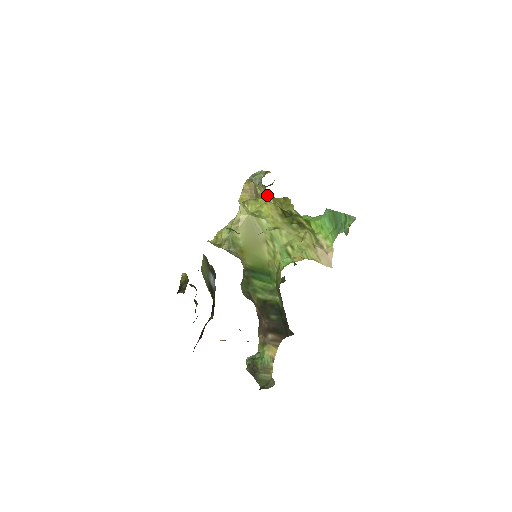
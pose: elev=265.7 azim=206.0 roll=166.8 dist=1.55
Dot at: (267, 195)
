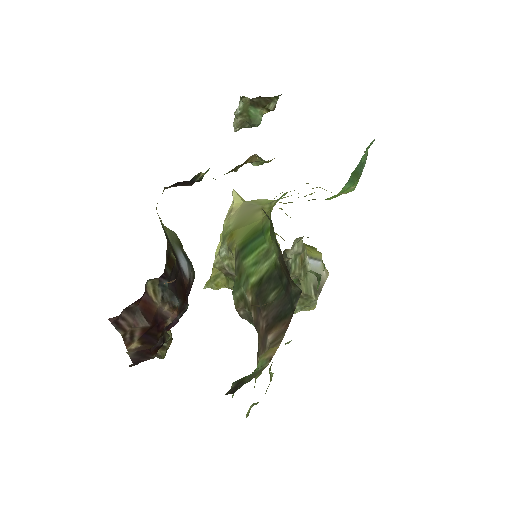
Dot at: occluded
